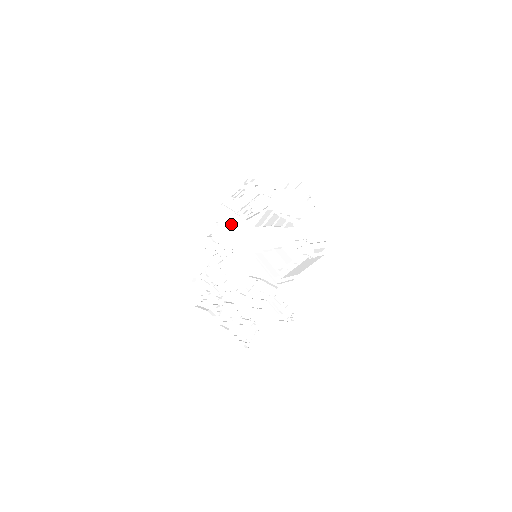
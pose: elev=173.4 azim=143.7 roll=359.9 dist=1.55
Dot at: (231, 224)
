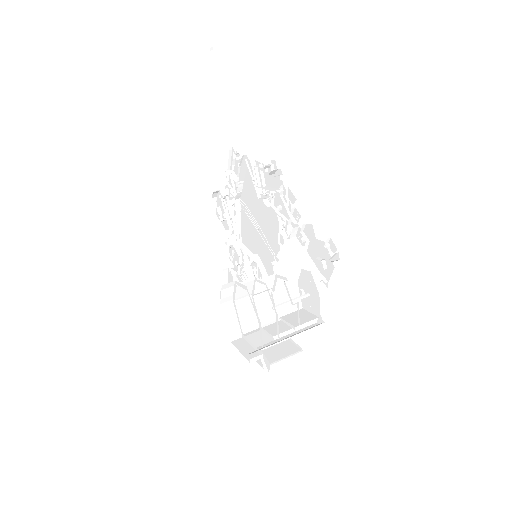
Dot at: (250, 185)
